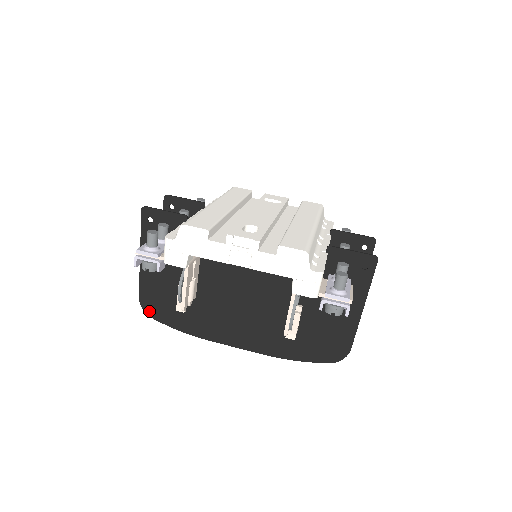
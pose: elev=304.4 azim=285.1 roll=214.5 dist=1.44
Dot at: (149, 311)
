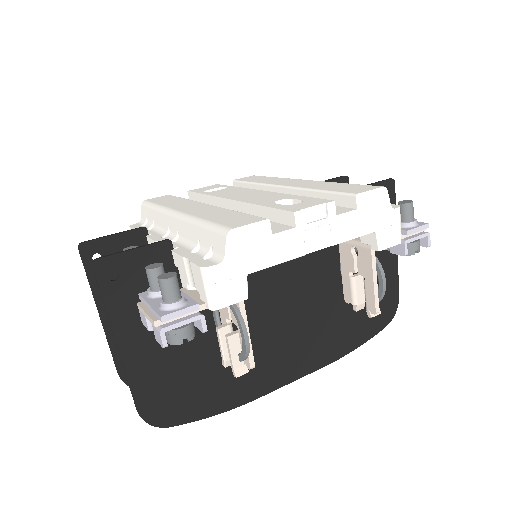
Dot at: (161, 420)
